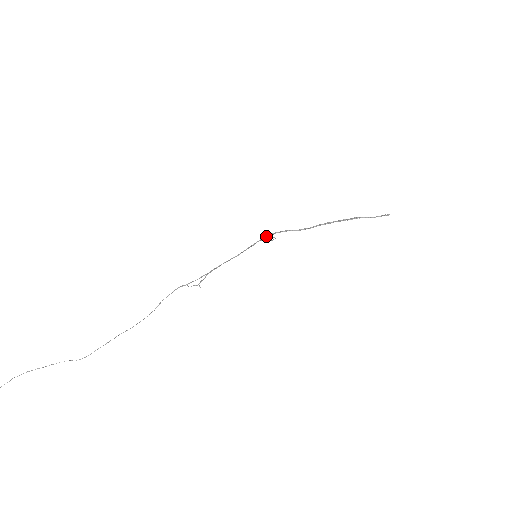
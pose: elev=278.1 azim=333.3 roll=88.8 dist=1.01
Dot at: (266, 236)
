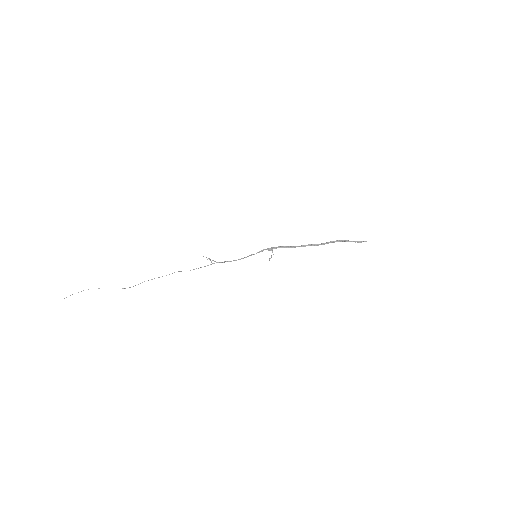
Dot at: (268, 249)
